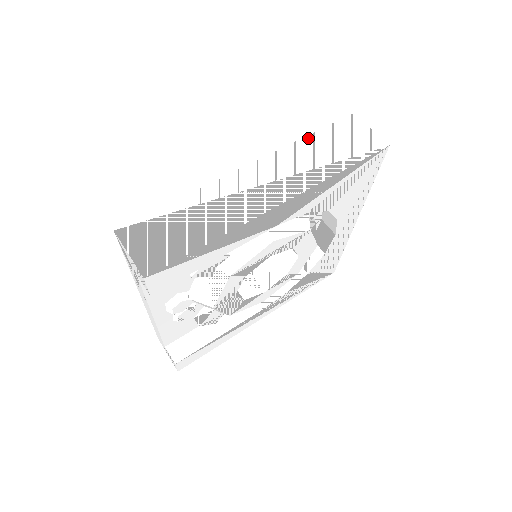
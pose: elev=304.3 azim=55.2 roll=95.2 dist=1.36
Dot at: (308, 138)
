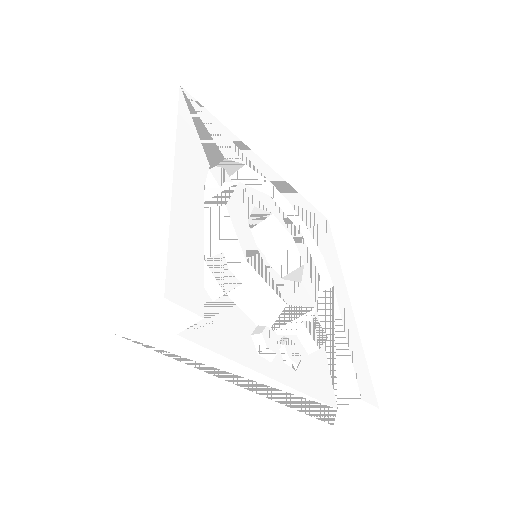
Dot at: (142, 151)
